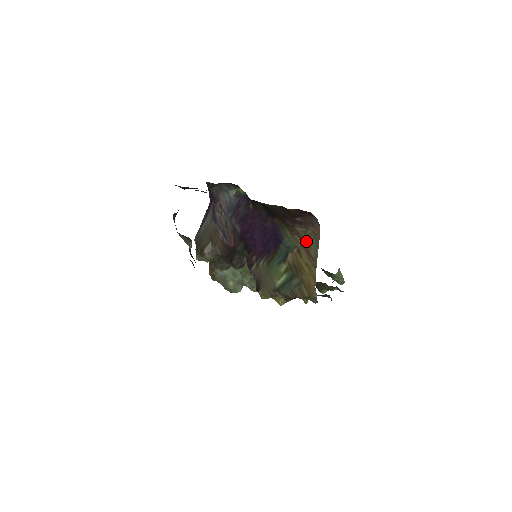
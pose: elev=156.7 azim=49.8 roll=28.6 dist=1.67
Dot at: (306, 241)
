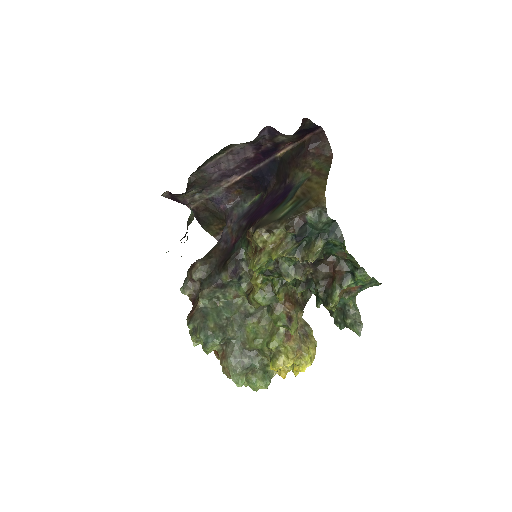
Dot at: (318, 168)
